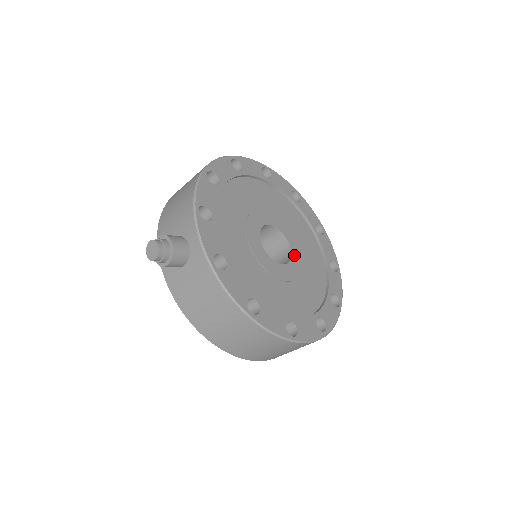
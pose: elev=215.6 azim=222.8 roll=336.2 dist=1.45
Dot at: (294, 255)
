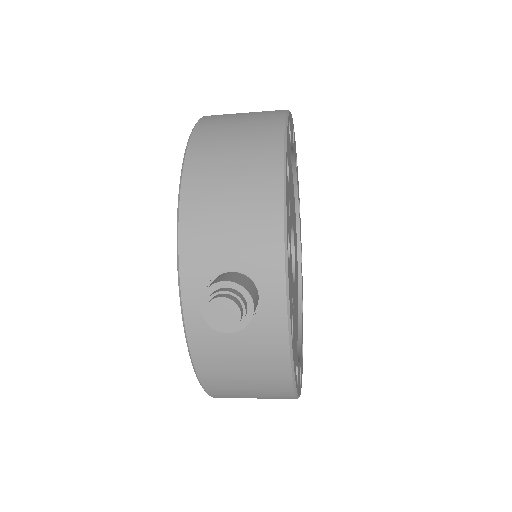
Dot at: (295, 261)
